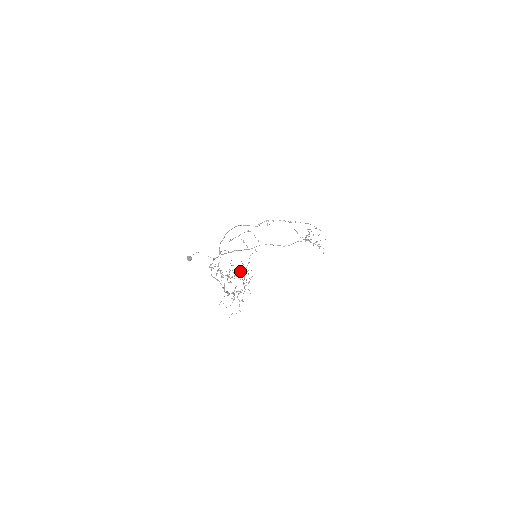
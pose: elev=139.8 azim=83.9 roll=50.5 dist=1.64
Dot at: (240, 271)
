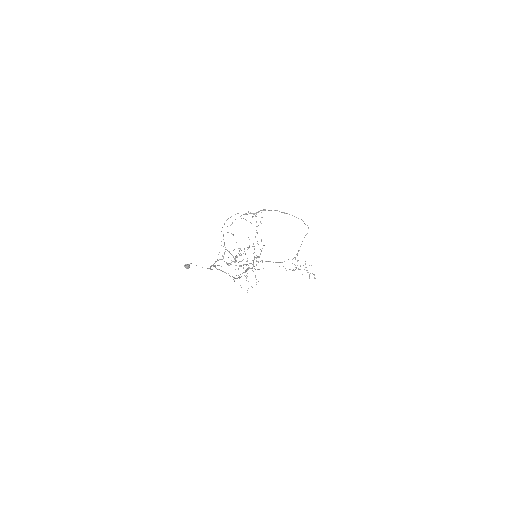
Dot at: occluded
